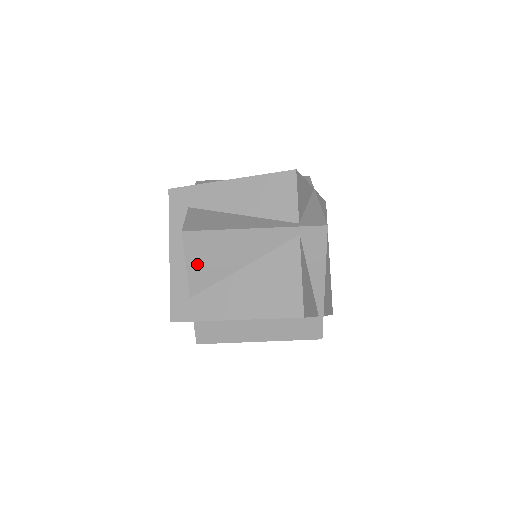
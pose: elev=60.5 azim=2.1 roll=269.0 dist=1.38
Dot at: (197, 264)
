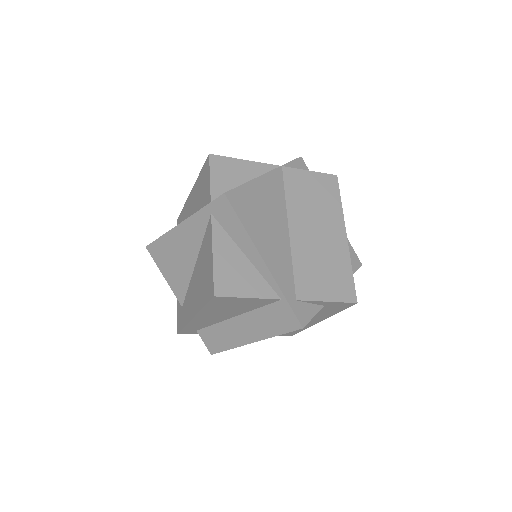
Dot at: (169, 273)
